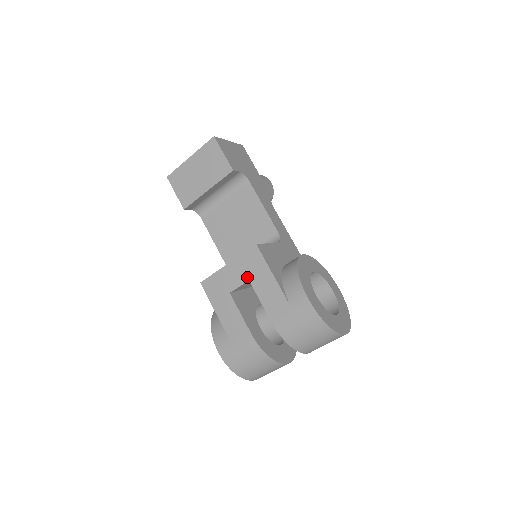
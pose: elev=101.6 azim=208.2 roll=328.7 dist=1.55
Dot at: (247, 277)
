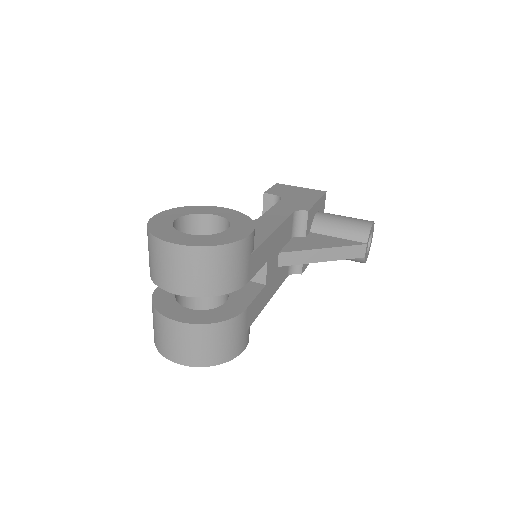
Dot at: occluded
